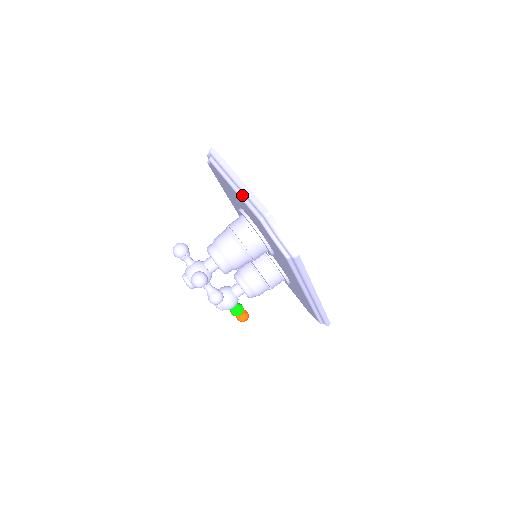
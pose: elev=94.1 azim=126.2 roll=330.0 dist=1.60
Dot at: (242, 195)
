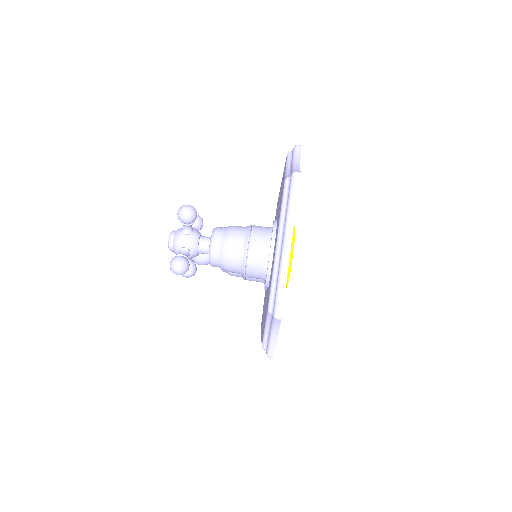
Dot at: (277, 264)
